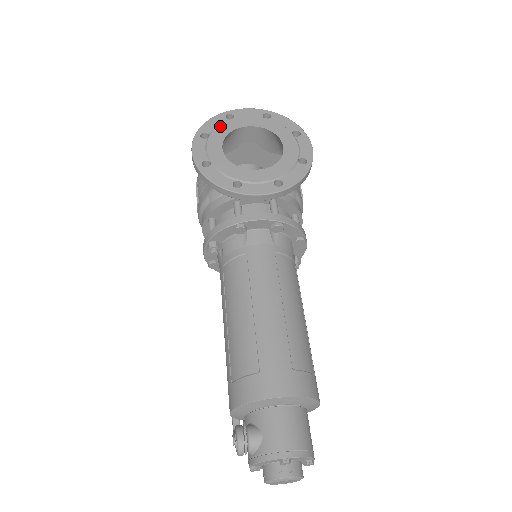
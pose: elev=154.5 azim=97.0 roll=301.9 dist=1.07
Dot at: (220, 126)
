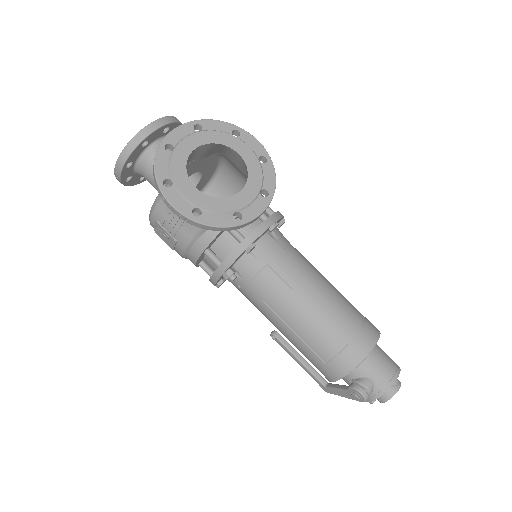
Dot at: (172, 164)
